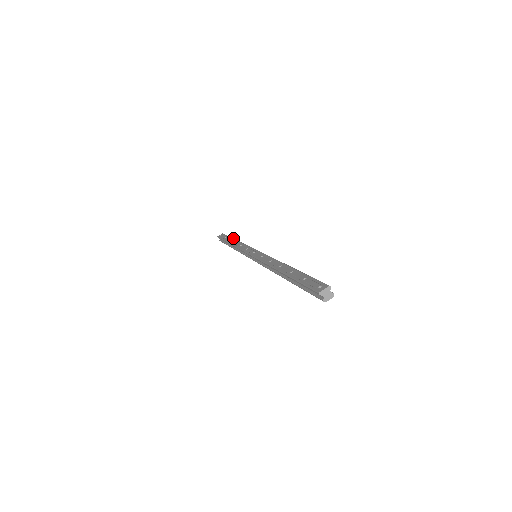
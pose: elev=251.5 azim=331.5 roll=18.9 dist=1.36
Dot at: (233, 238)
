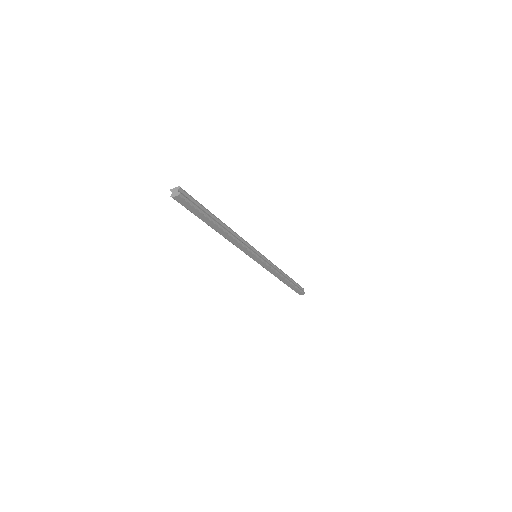
Dot at: occluded
